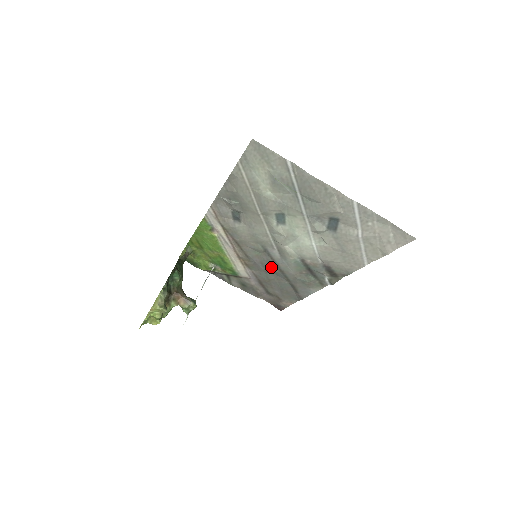
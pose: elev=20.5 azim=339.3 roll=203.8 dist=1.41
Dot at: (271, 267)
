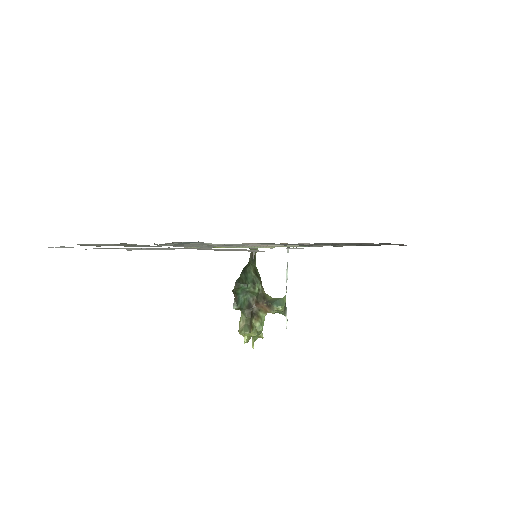
Dot at: occluded
